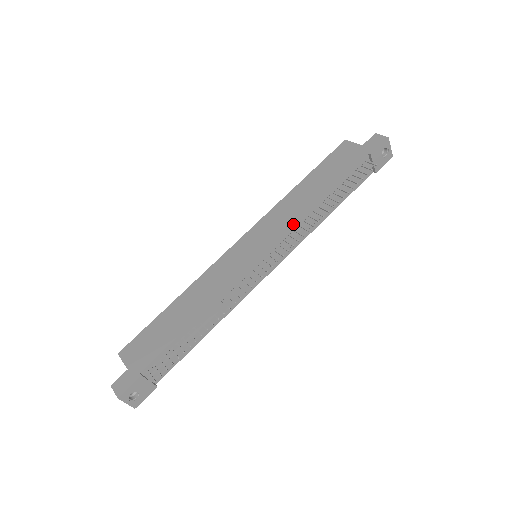
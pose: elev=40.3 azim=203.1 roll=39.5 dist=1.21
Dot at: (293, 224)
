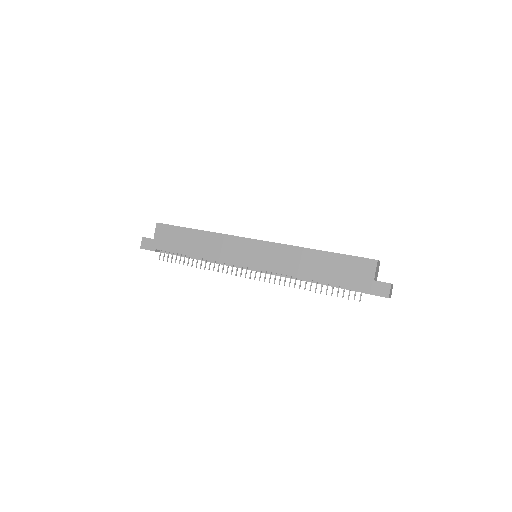
Dot at: (281, 273)
